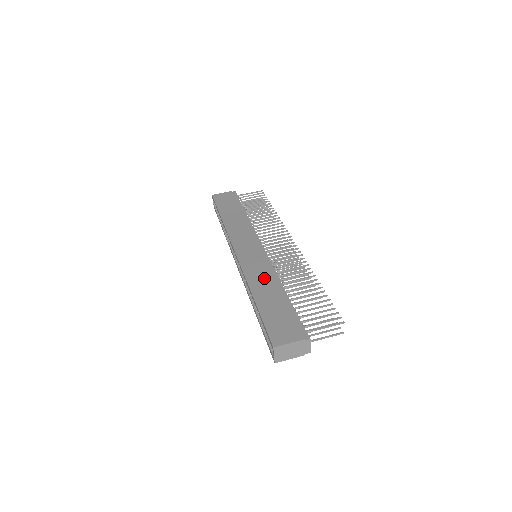
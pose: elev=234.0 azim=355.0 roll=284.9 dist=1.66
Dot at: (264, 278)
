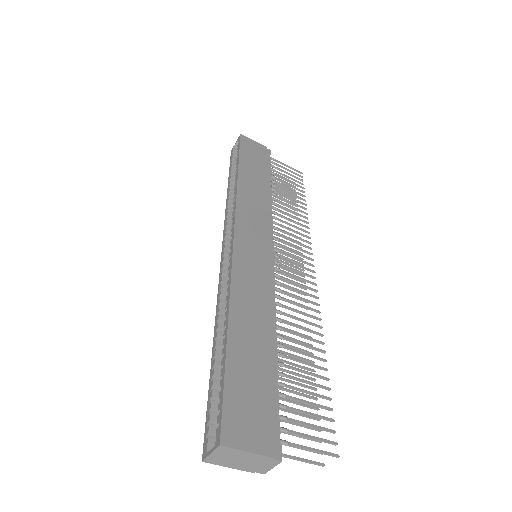
Dot at: (256, 302)
